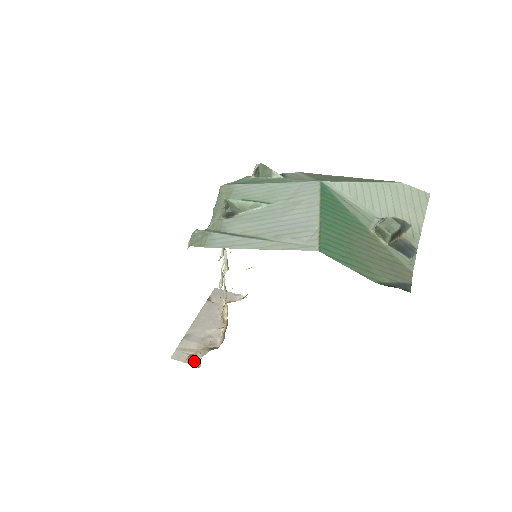
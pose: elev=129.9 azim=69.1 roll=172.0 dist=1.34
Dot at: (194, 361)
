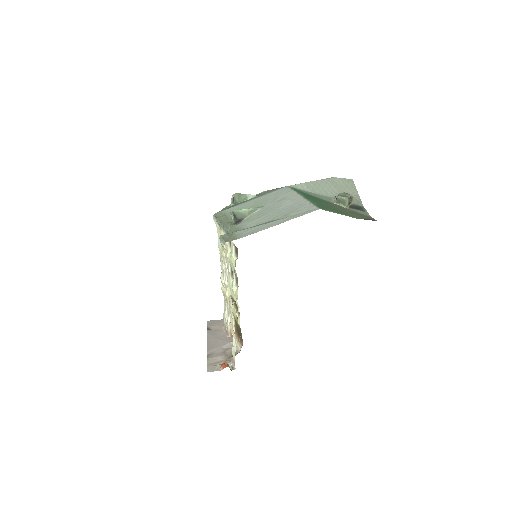
Dot at: (228, 366)
